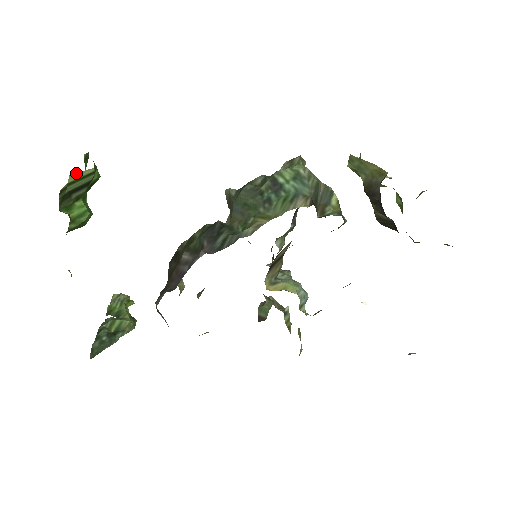
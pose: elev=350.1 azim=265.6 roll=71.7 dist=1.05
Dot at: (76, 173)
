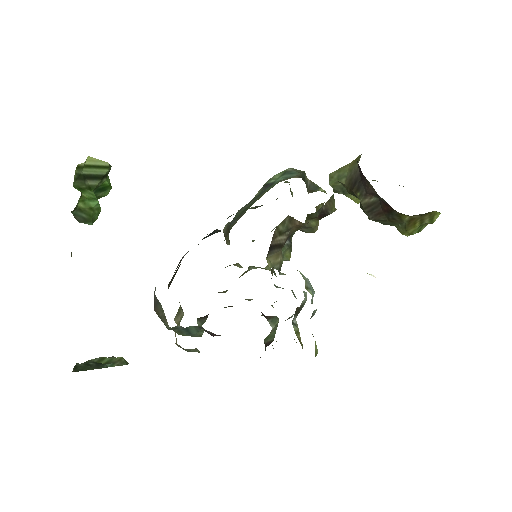
Dot at: (93, 158)
